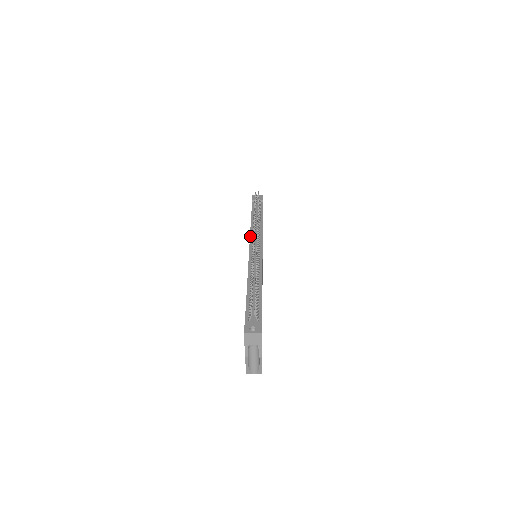
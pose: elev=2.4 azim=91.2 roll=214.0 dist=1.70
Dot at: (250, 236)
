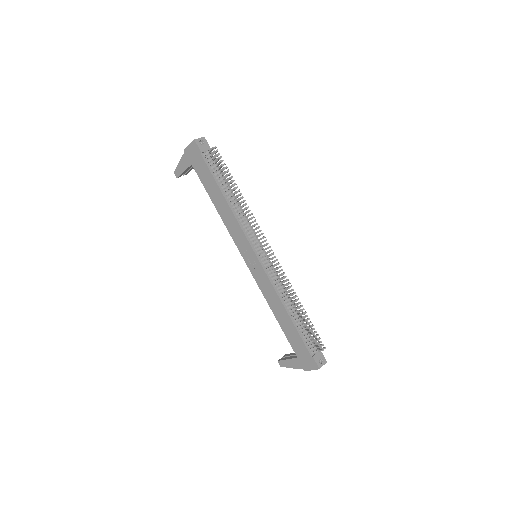
Dot at: (244, 233)
